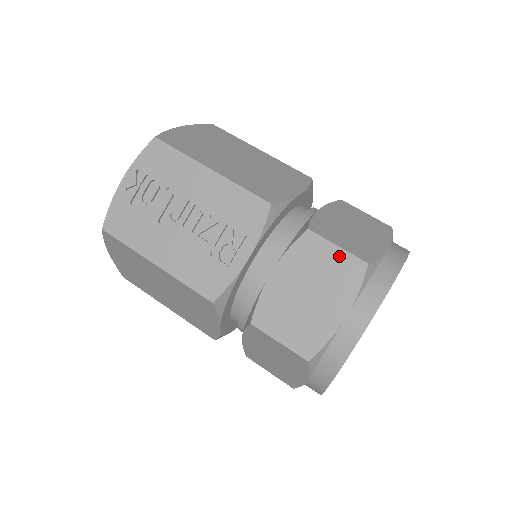
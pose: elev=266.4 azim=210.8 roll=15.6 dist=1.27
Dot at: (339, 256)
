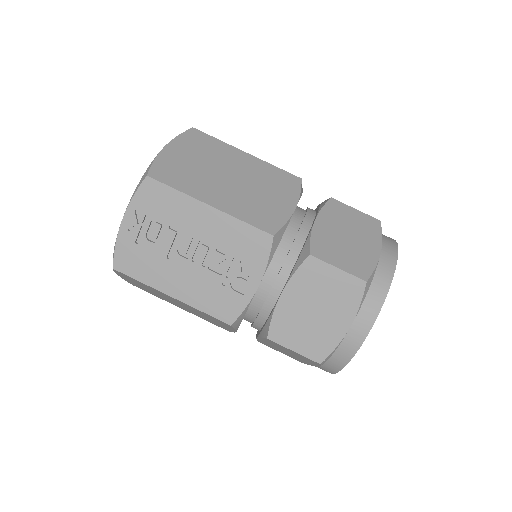
Dot at: (340, 277)
